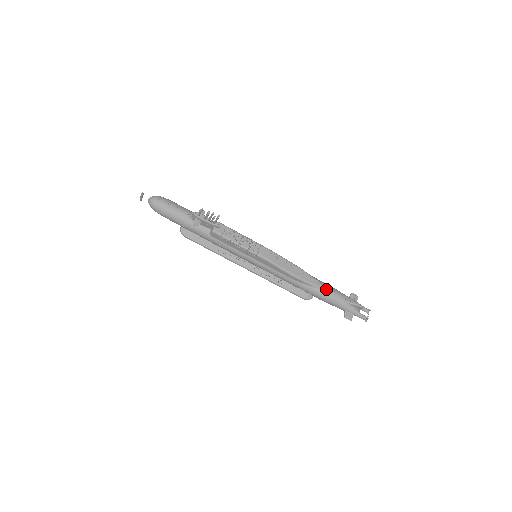
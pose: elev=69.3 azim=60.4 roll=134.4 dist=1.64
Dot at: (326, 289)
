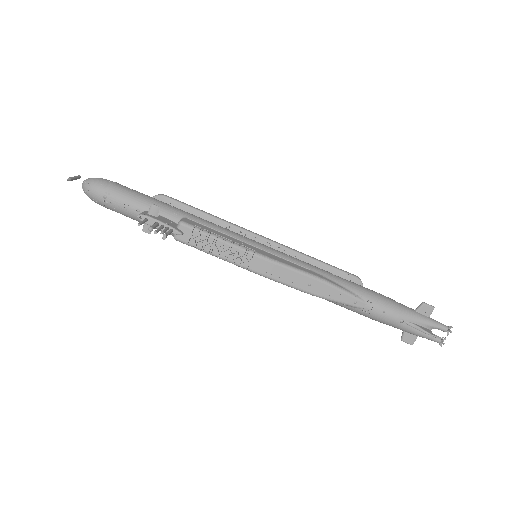
Dot at: (369, 308)
